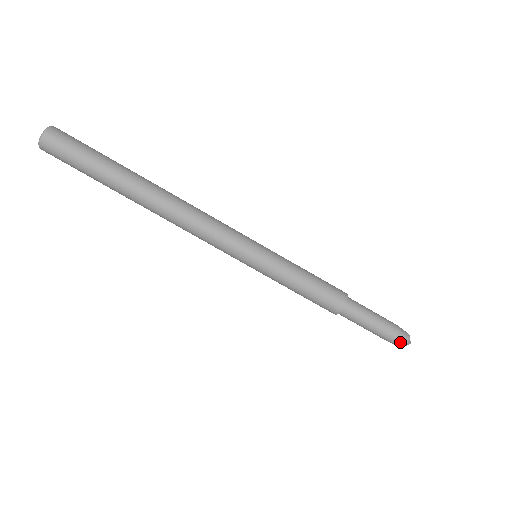
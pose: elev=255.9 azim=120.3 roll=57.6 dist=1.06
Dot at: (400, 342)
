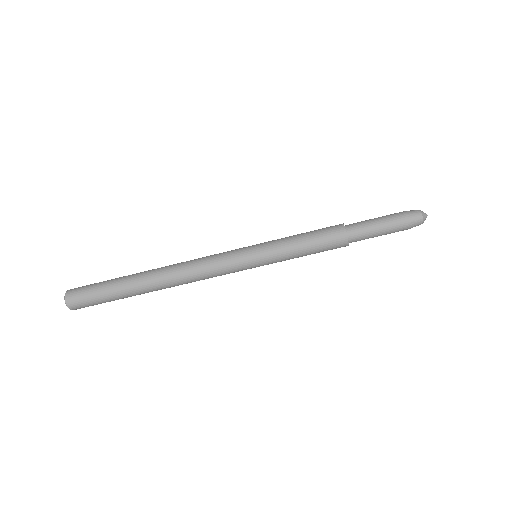
Dot at: (416, 222)
